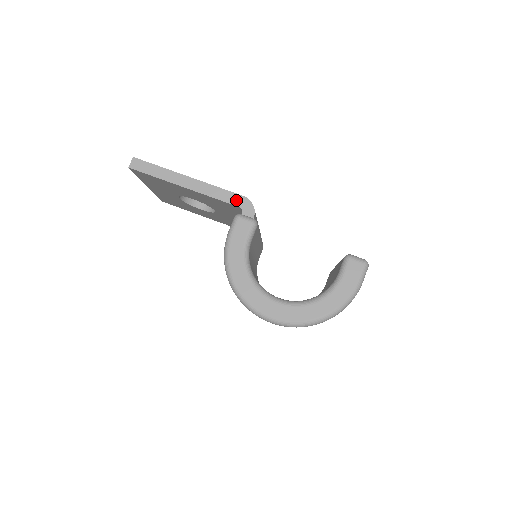
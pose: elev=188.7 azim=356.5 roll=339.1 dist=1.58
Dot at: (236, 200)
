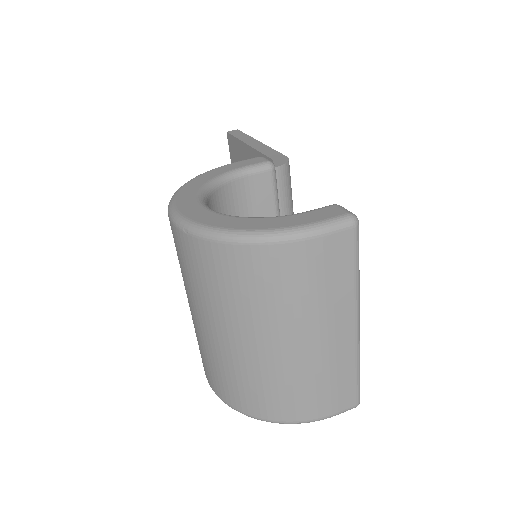
Dot at: (277, 157)
